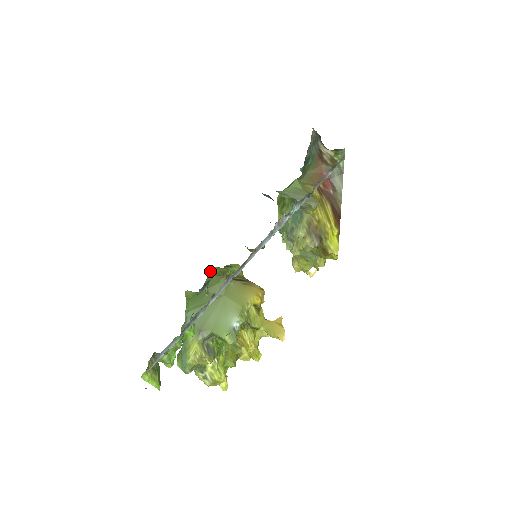
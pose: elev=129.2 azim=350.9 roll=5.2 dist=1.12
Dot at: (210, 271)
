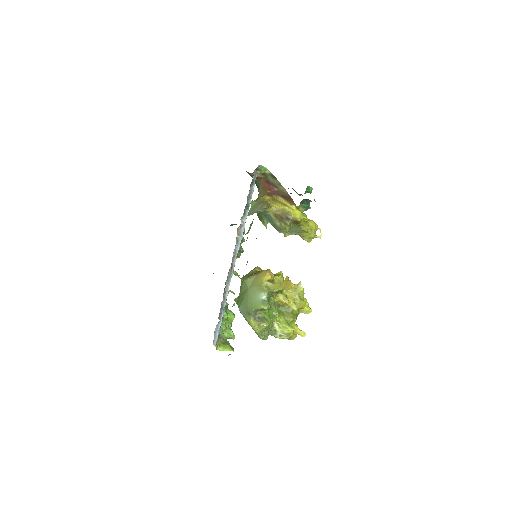
Dot at: occluded
